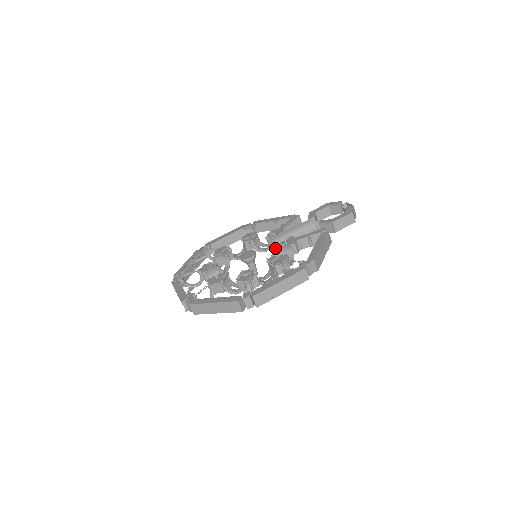
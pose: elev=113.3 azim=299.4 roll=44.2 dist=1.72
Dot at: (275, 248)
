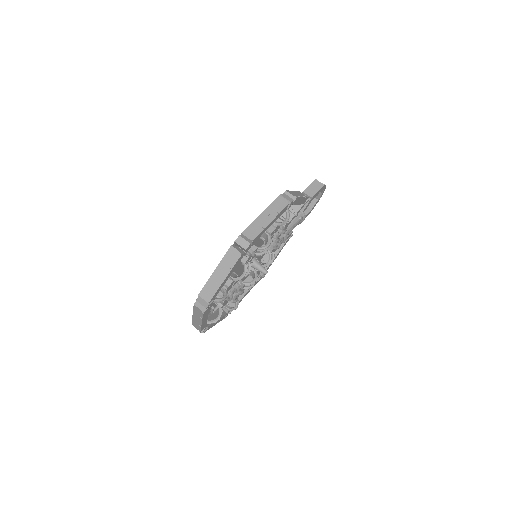
Dot at: (273, 248)
